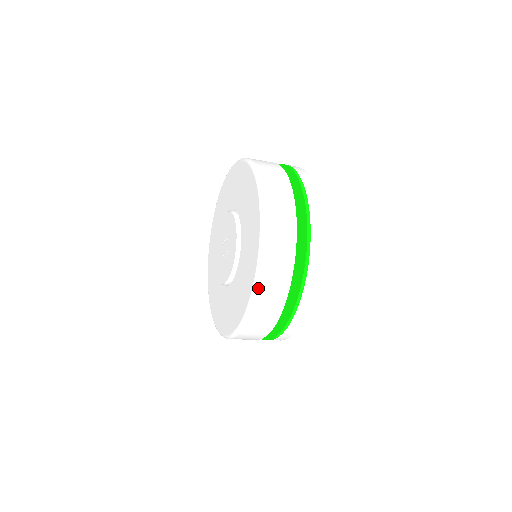
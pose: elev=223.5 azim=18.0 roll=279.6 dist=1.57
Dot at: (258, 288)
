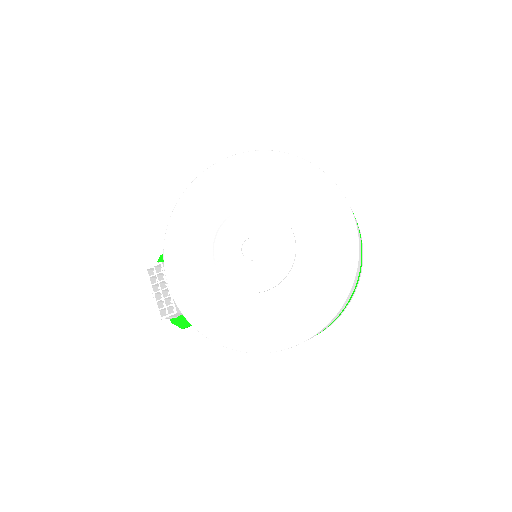
Dot at: (329, 322)
